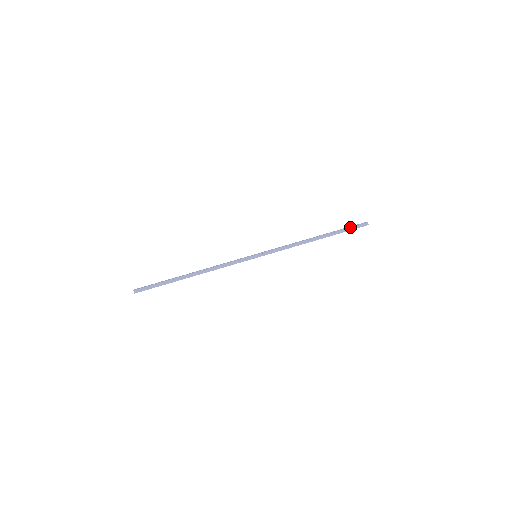
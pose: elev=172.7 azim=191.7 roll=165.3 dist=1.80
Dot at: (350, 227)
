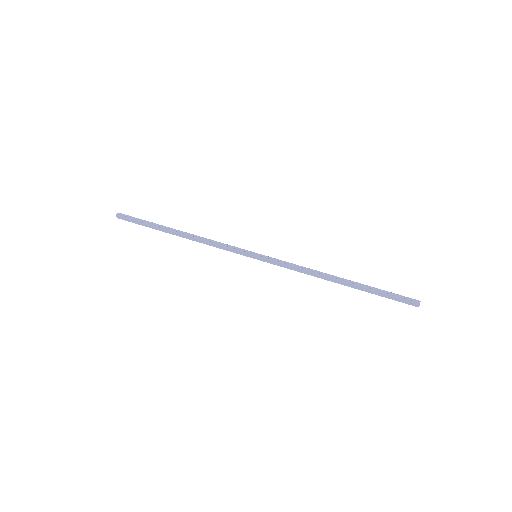
Dot at: (391, 292)
